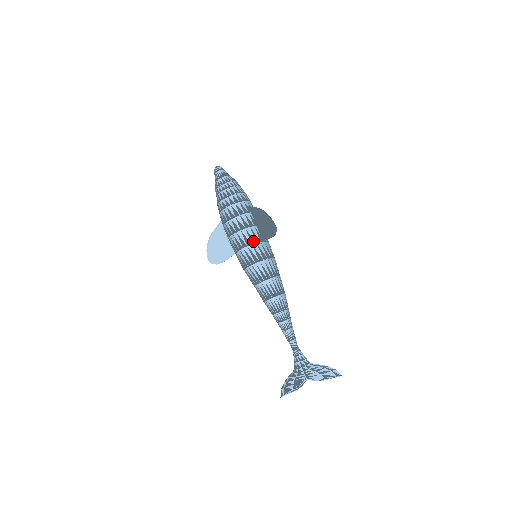
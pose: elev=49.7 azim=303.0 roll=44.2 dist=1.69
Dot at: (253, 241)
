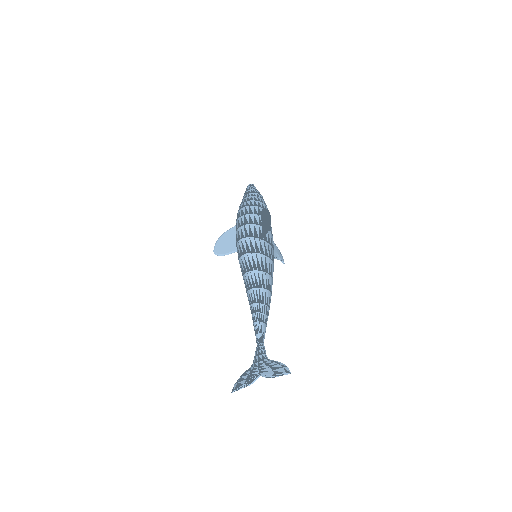
Dot at: (252, 235)
